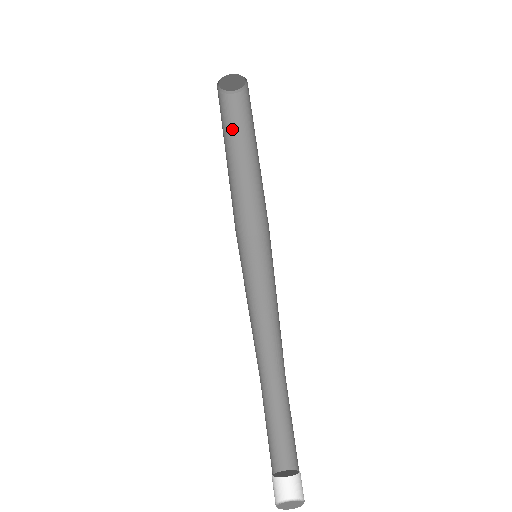
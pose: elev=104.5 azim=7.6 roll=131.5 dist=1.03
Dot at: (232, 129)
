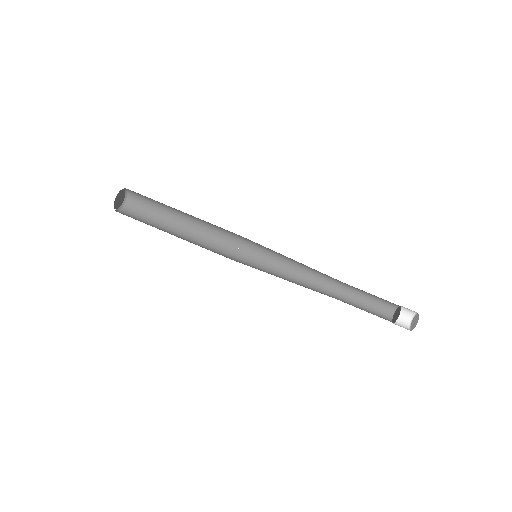
Dot at: (155, 214)
